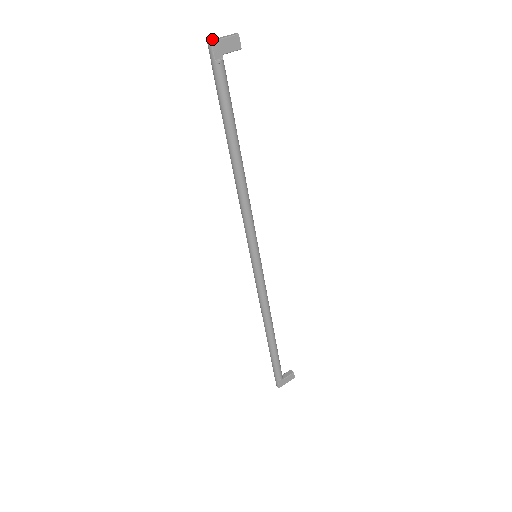
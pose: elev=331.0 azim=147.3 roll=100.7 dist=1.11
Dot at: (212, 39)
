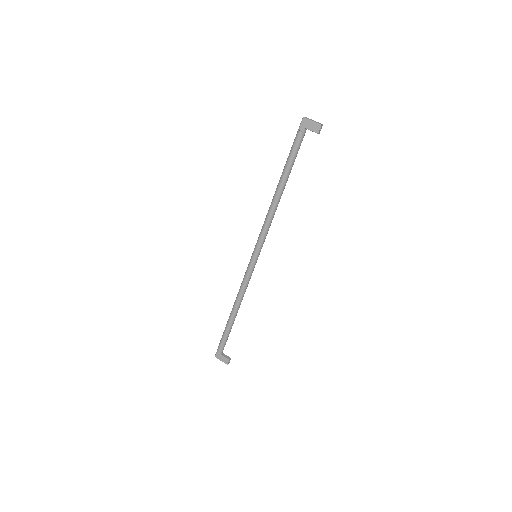
Dot at: (308, 118)
